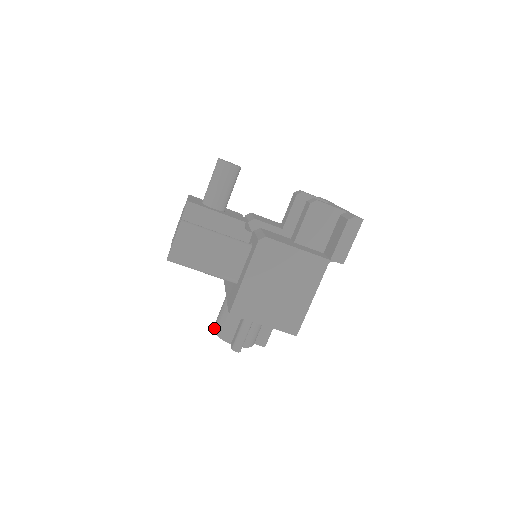
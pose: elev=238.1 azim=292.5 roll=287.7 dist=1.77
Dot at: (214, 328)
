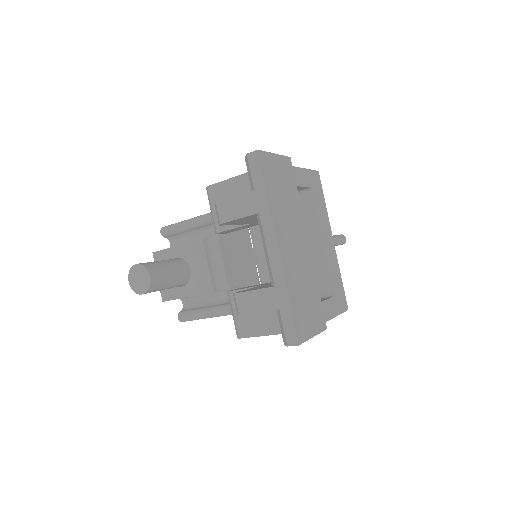
Dot at: occluded
